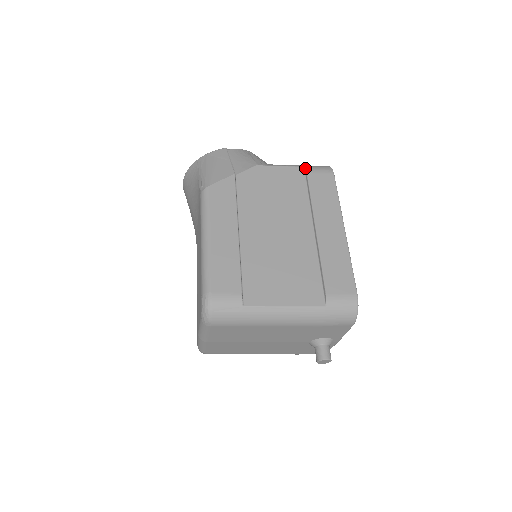
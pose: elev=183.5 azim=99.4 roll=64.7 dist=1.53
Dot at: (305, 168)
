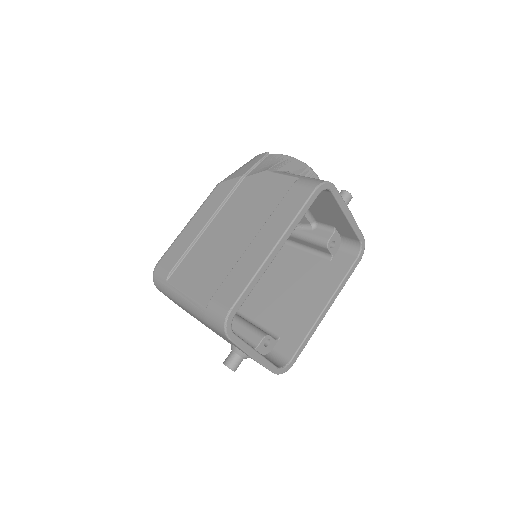
Dot at: (297, 179)
